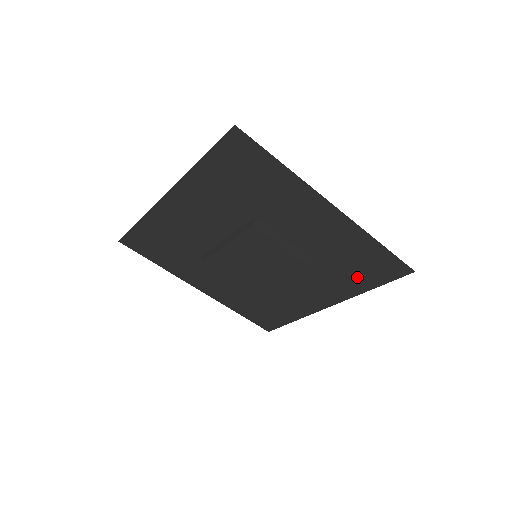
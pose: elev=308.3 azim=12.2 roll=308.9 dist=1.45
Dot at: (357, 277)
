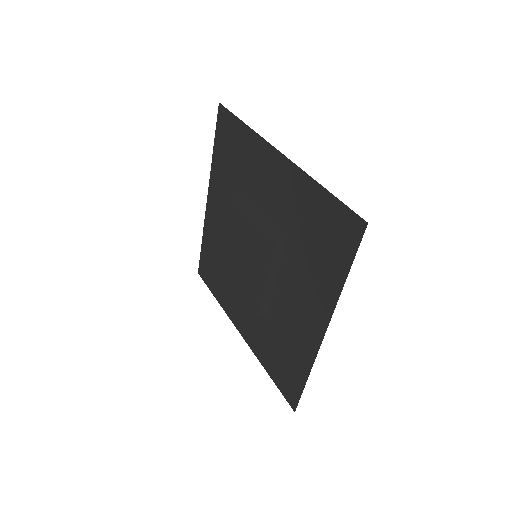
Dot at: (326, 260)
